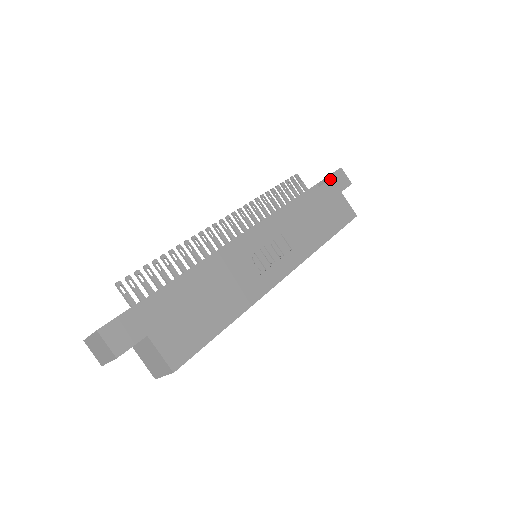
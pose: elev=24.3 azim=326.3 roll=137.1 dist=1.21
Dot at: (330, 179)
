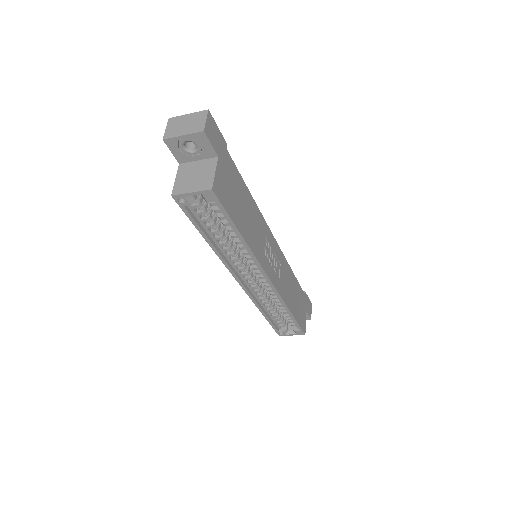
Dot at: (306, 296)
